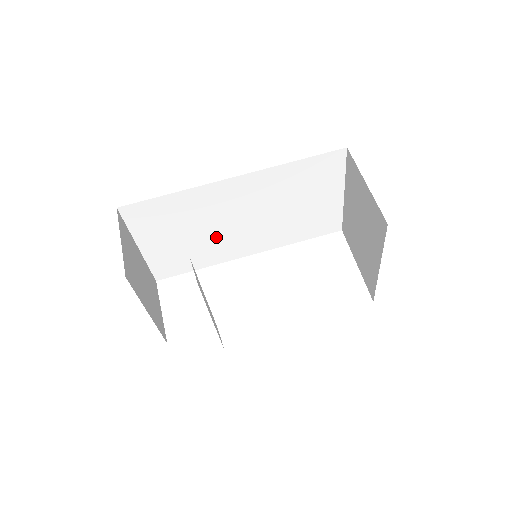
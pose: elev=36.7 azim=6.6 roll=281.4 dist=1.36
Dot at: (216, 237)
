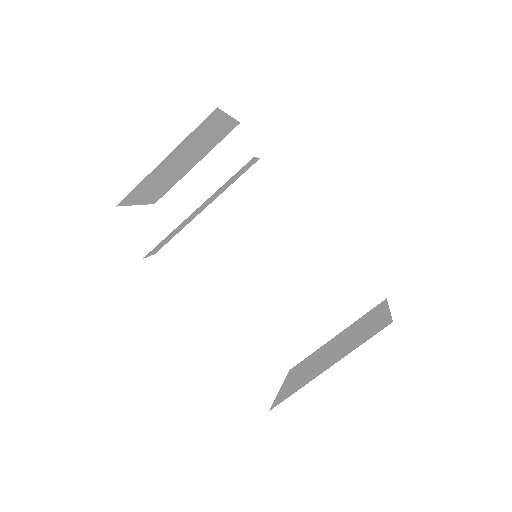
Dot at: (235, 234)
